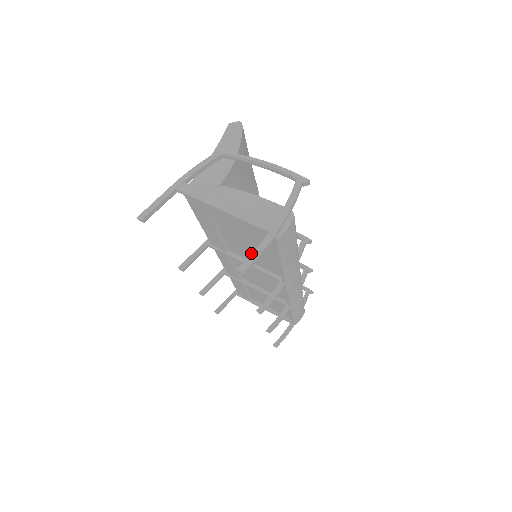
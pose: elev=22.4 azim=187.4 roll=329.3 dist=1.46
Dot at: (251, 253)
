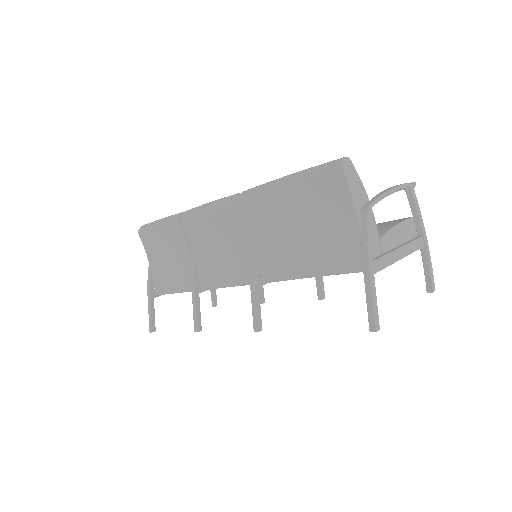
Dot at: occluded
